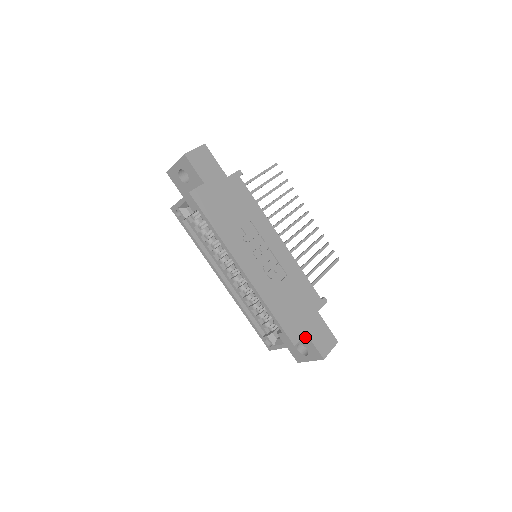
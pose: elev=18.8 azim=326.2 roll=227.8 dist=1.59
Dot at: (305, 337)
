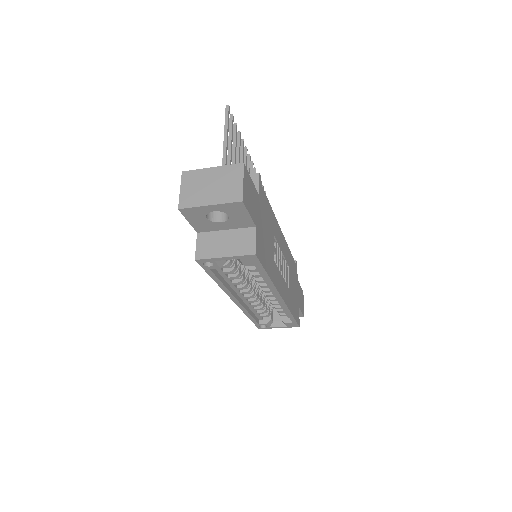
Dot at: occluded
